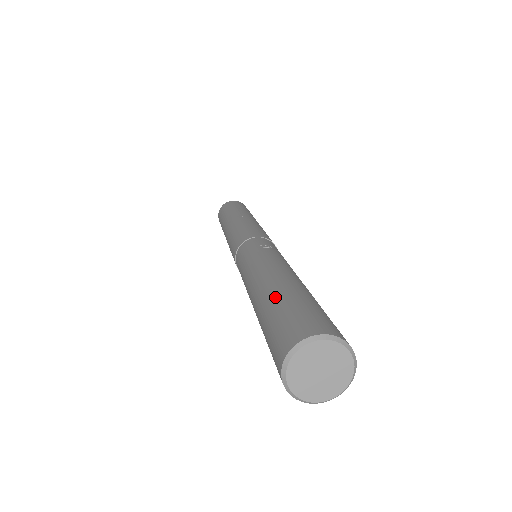
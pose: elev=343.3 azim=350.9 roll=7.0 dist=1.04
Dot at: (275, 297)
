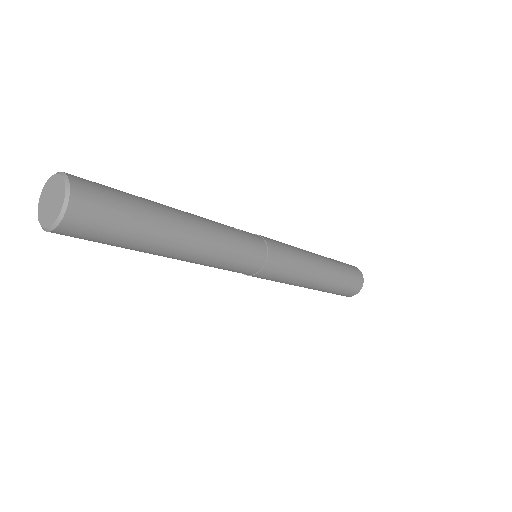
Dot at: occluded
